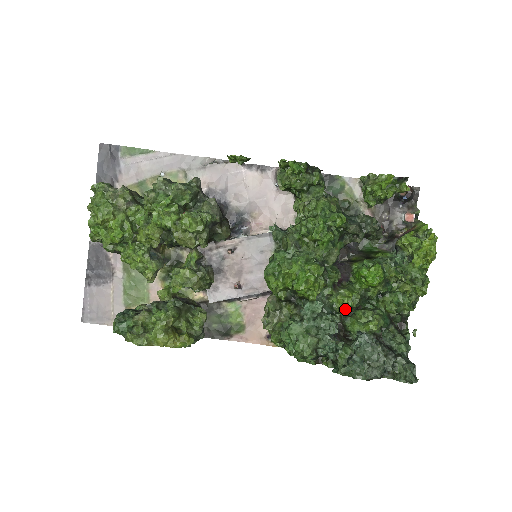
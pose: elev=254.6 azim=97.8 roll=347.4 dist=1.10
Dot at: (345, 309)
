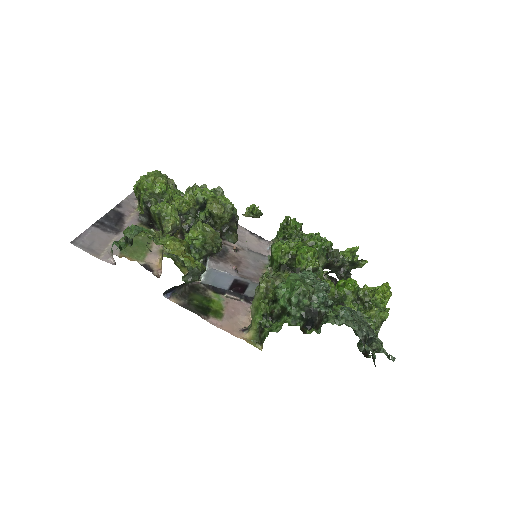
Dot at: (332, 288)
